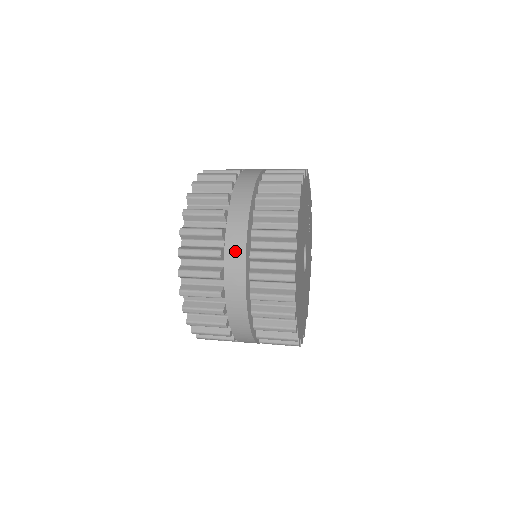
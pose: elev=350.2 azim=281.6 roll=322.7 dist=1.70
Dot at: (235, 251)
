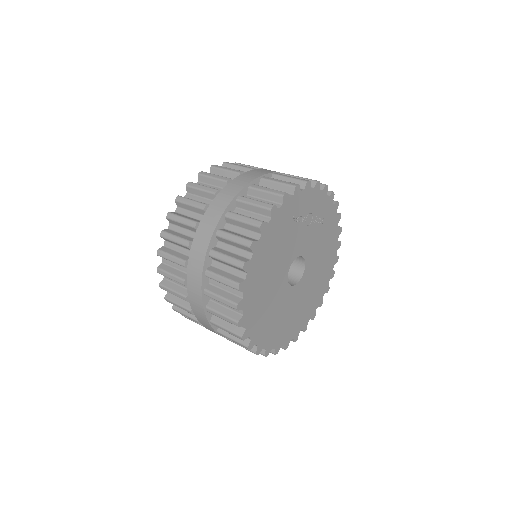
Dot at: (200, 316)
